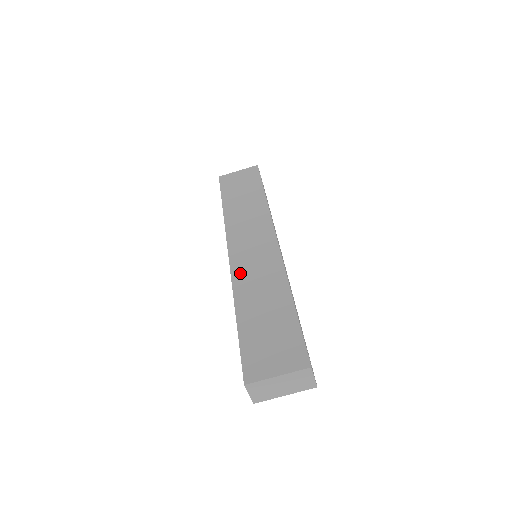
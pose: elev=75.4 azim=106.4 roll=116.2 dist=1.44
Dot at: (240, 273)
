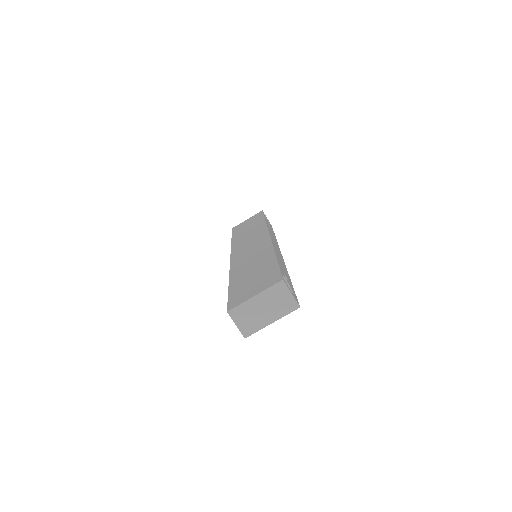
Dot at: (237, 262)
